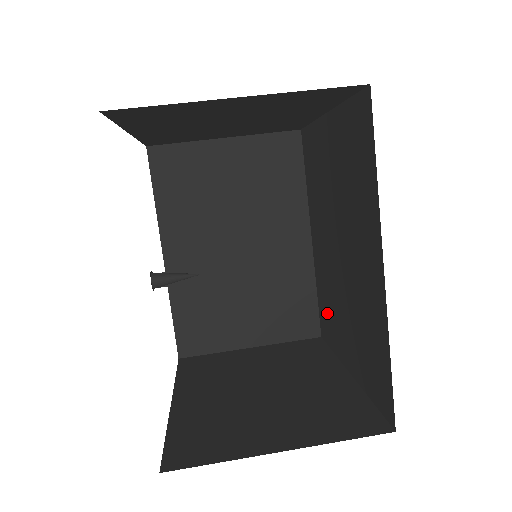
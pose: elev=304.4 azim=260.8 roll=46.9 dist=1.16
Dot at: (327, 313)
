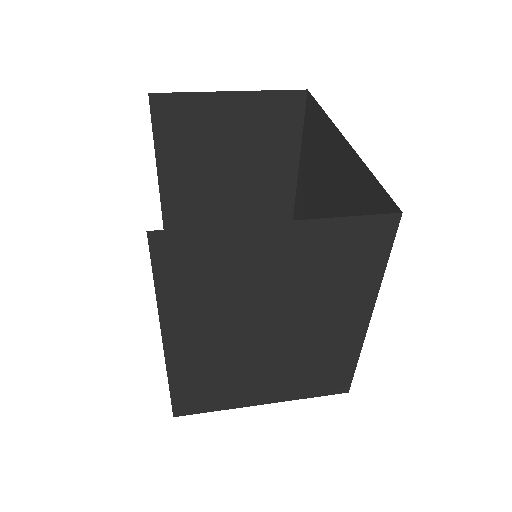
Dot at: occluded
